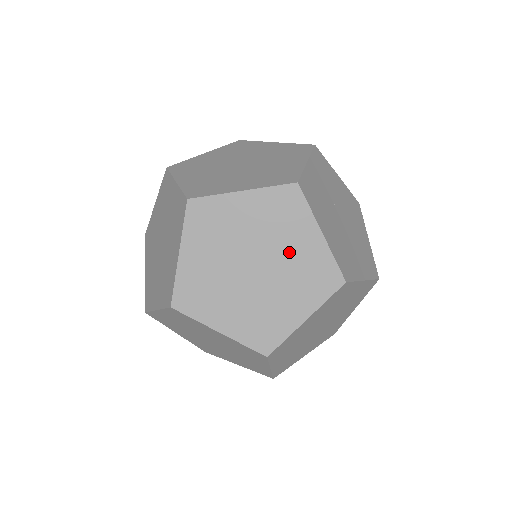
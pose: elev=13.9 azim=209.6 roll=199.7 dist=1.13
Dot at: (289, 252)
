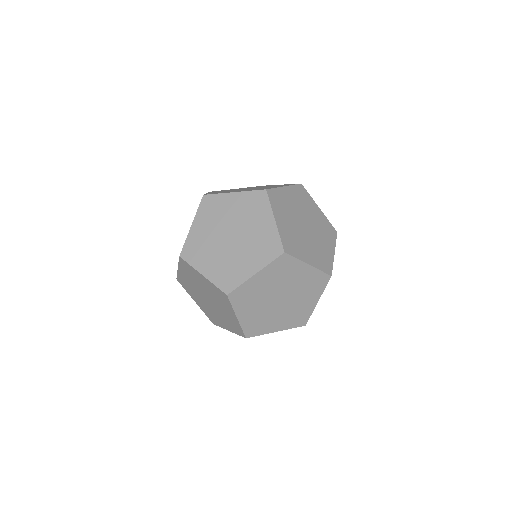
Dot at: (320, 241)
